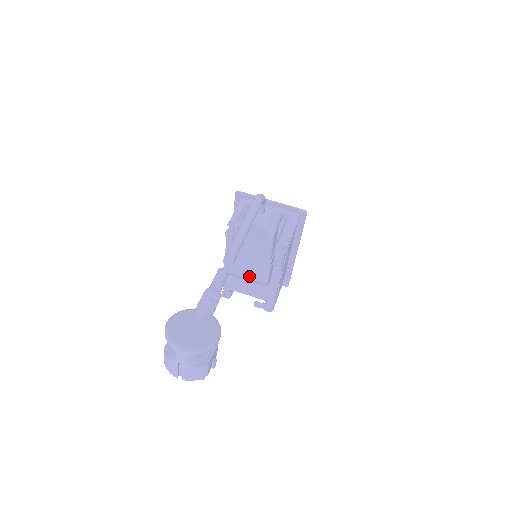
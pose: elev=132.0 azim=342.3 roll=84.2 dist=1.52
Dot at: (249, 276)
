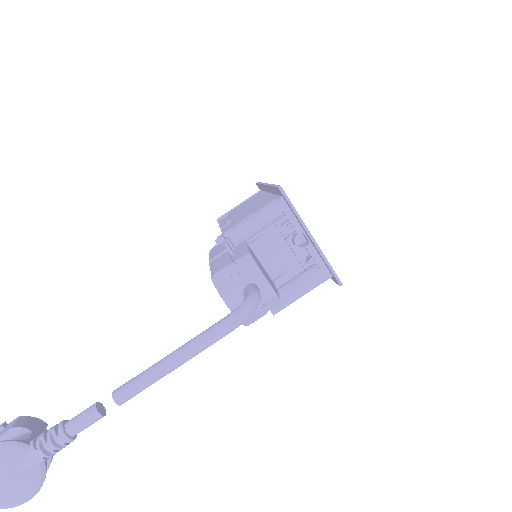
Dot at: occluded
